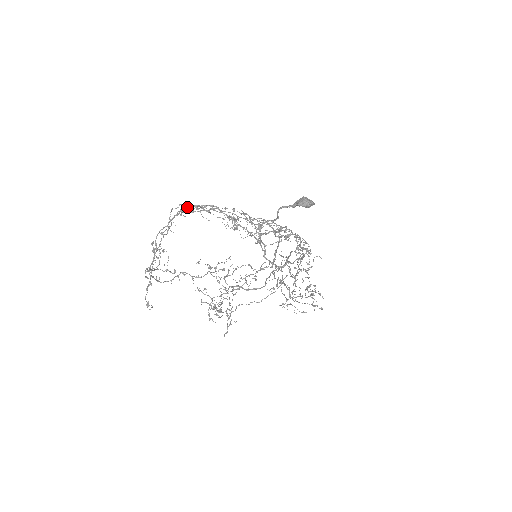
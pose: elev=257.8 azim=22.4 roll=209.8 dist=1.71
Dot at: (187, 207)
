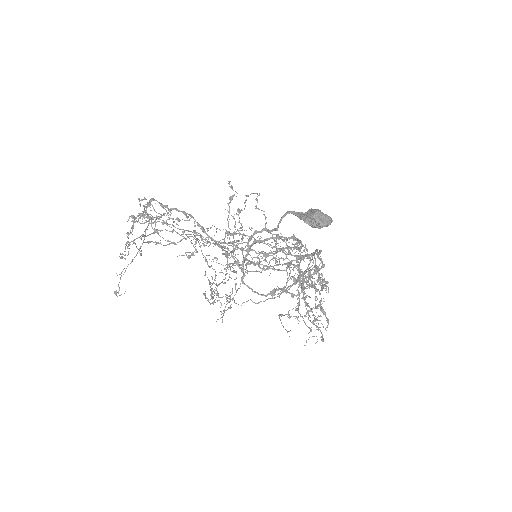
Dot at: (139, 214)
